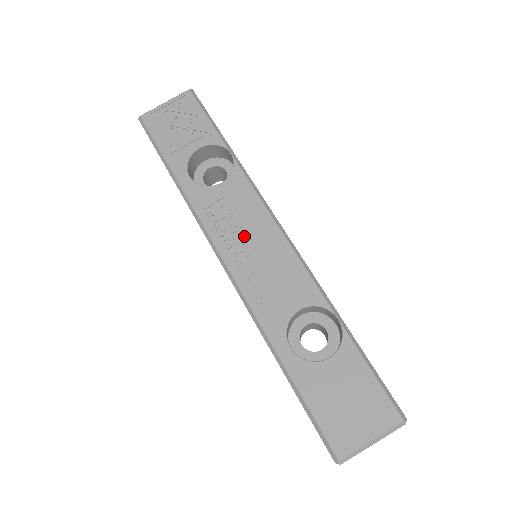
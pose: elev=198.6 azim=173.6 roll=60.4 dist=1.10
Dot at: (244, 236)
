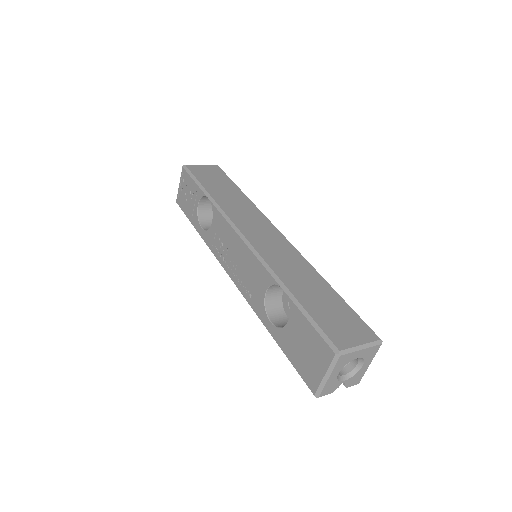
Dot at: (230, 254)
